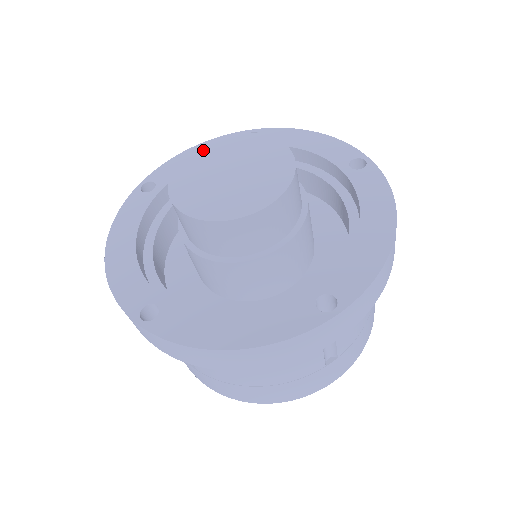
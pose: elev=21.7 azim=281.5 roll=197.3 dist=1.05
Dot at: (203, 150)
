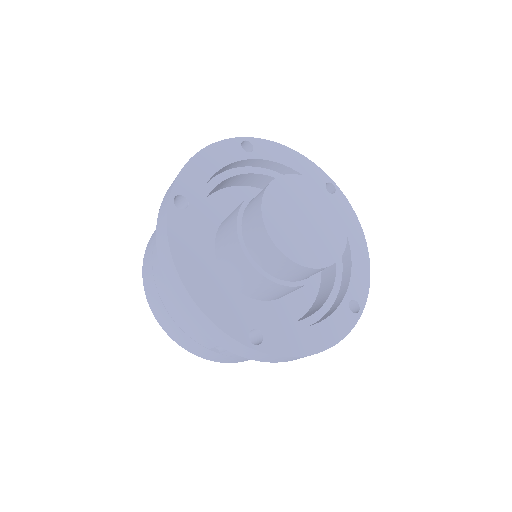
Dot at: (274, 191)
